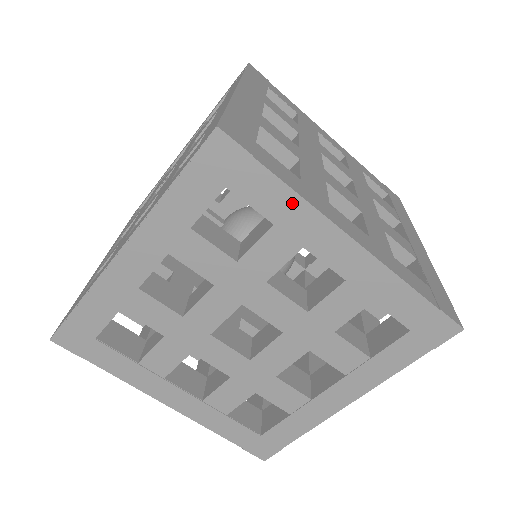
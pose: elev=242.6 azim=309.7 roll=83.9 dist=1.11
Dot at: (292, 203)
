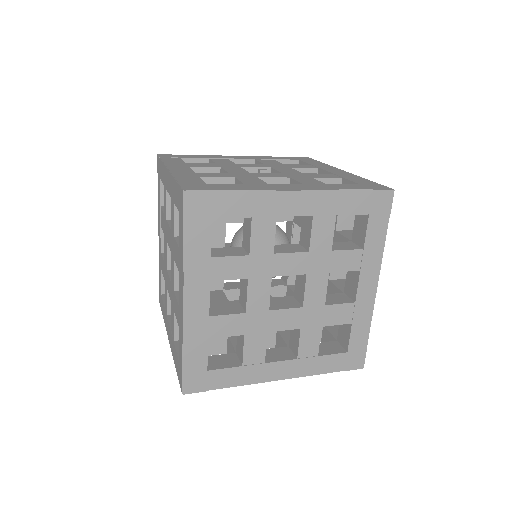
Dot at: (379, 247)
